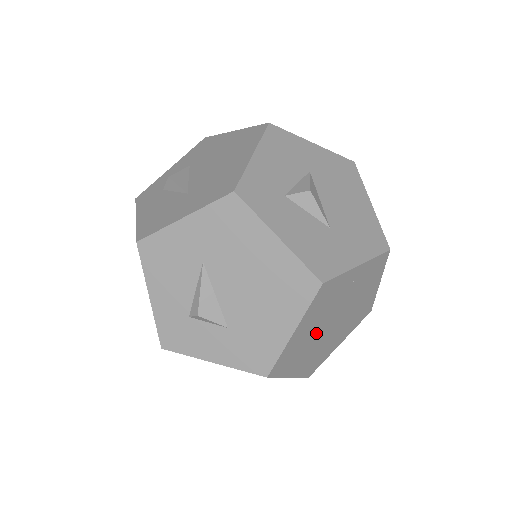
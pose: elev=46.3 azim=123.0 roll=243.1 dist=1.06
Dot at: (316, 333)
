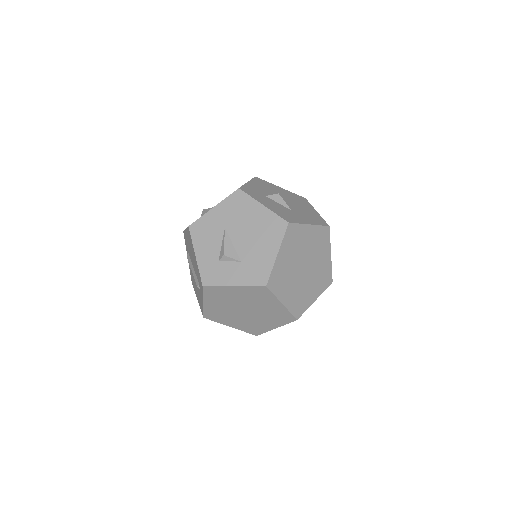
Dot at: (293, 269)
